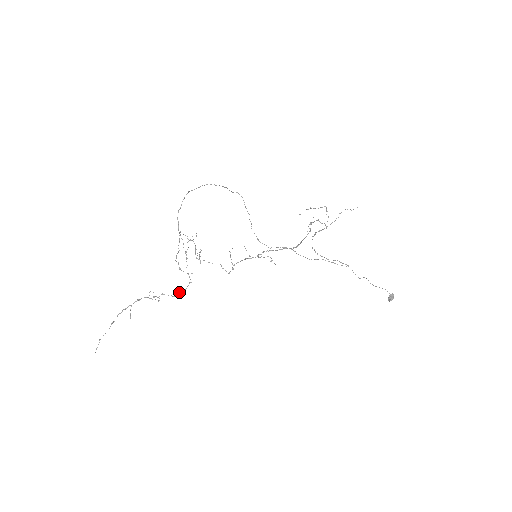
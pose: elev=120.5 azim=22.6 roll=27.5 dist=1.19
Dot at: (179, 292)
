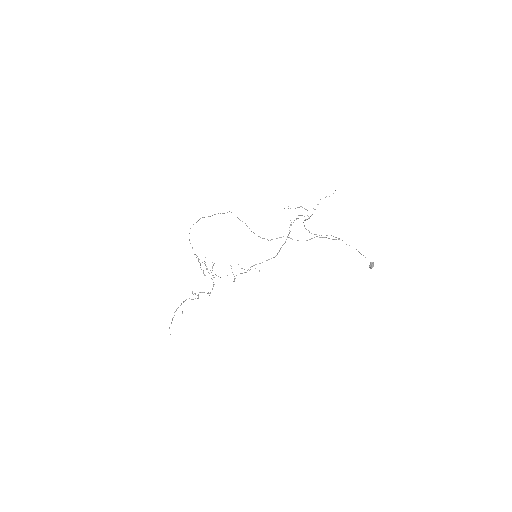
Dot at: (208, 293)
